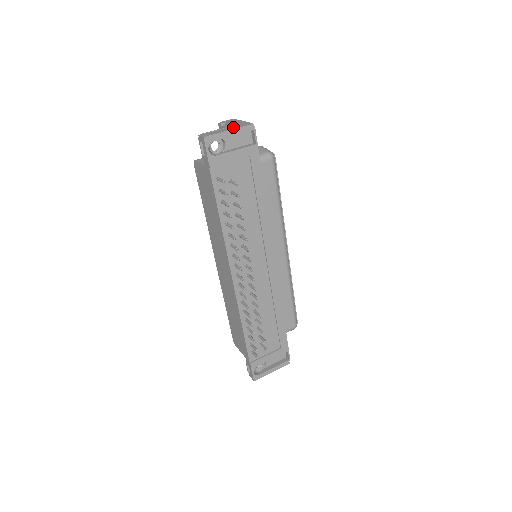
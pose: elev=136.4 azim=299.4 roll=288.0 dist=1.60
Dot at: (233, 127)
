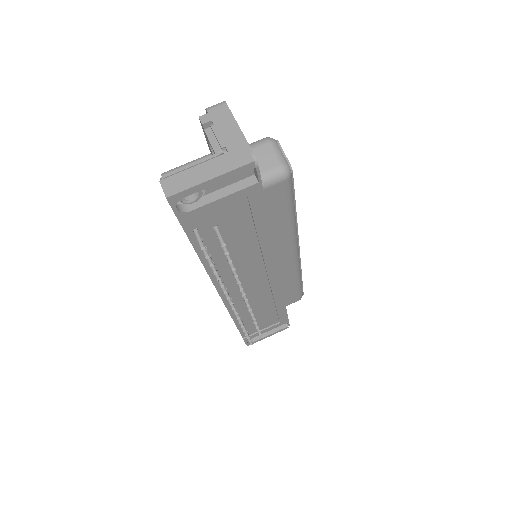
Dot at: (219, 164)
